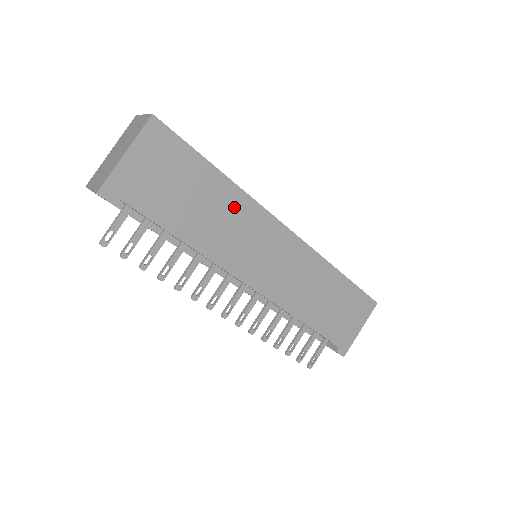
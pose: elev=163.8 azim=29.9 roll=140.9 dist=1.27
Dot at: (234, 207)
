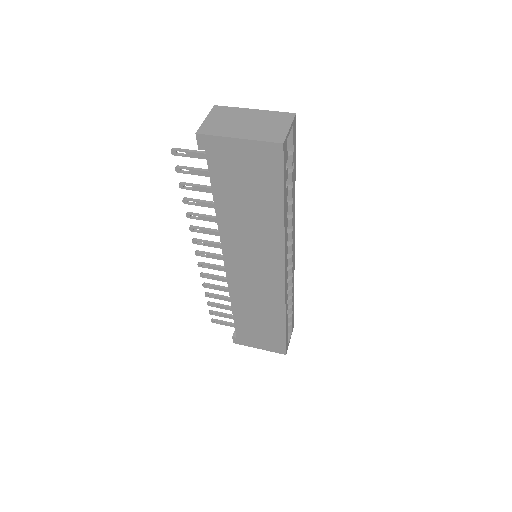
Dot at: (267, 233)
